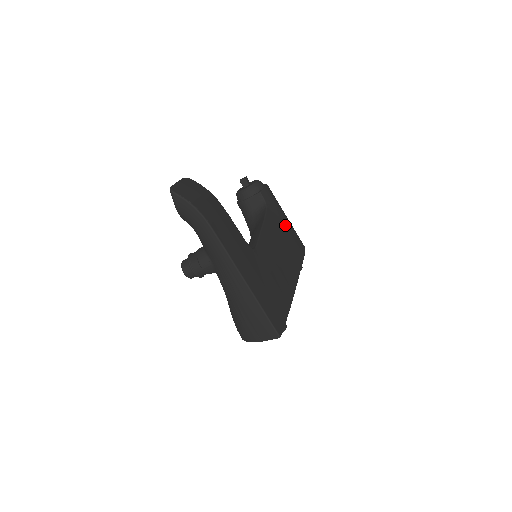
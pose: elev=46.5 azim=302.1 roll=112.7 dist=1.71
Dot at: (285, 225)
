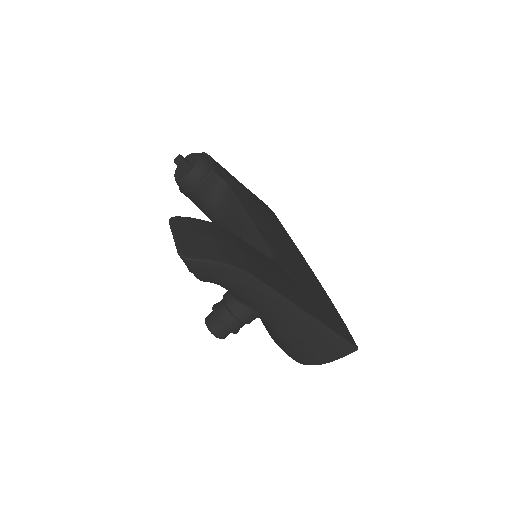
Dot at: (250, 195)
